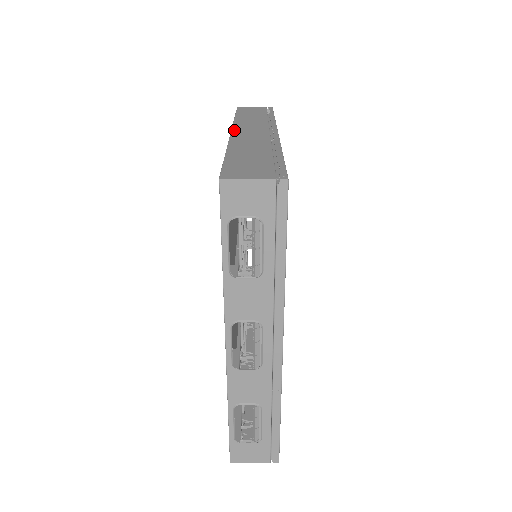
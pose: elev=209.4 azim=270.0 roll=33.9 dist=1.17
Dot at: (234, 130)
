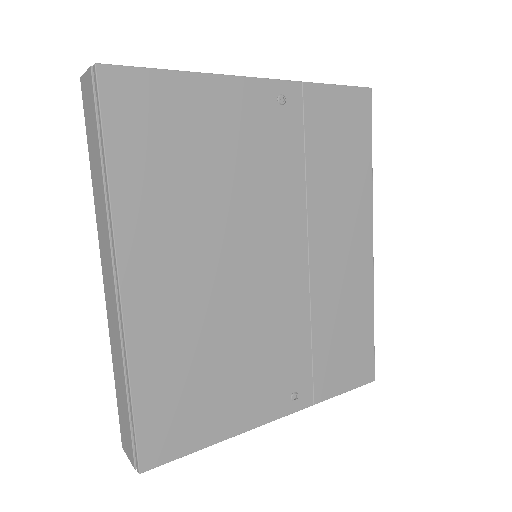
Dot at: (103, 276)
